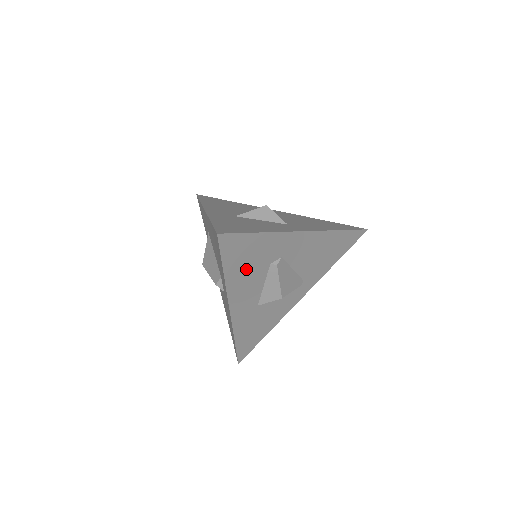
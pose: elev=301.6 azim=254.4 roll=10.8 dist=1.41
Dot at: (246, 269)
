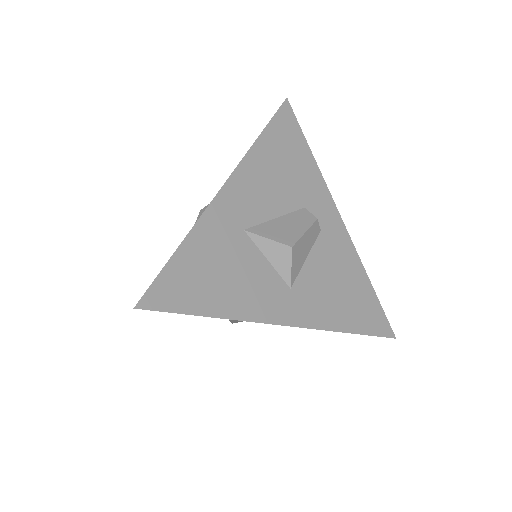
Dot at: occluded
